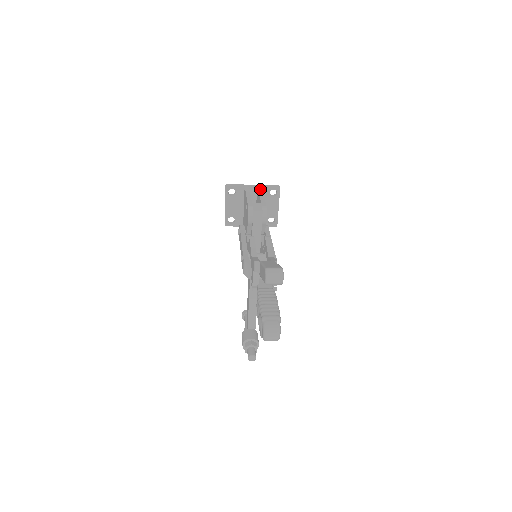
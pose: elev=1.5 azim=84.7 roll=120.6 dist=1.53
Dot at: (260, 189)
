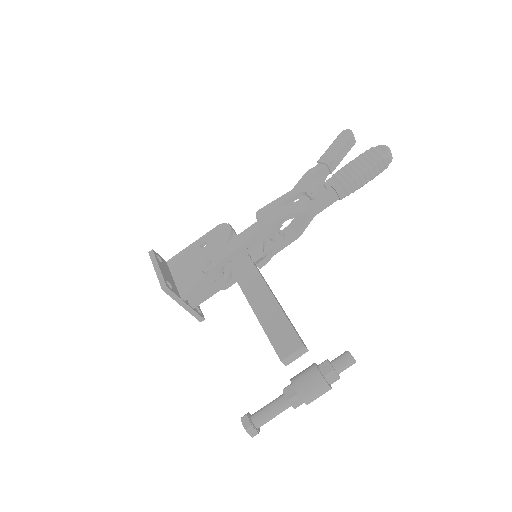
Dot at: occluded
